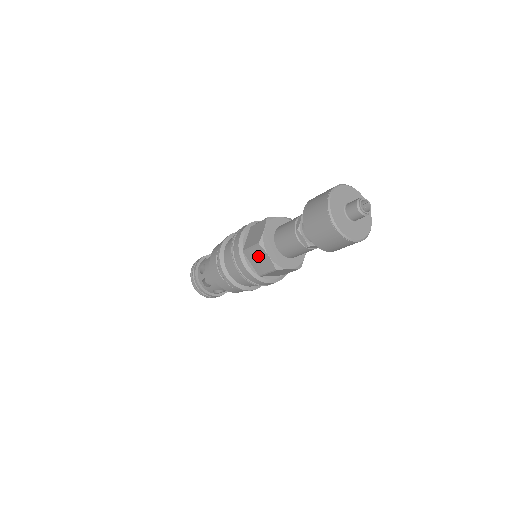
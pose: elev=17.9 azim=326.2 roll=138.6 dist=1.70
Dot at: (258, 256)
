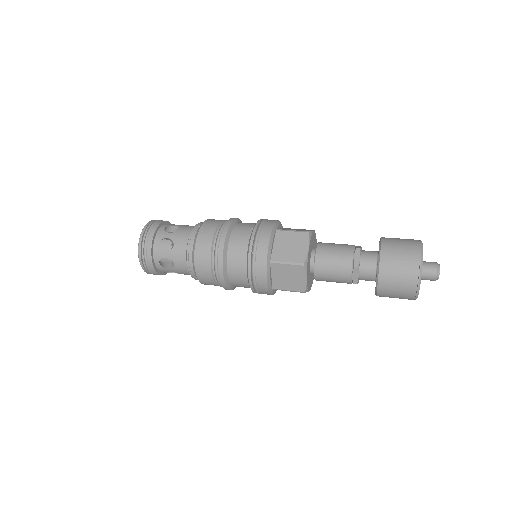
Dot at: (291, 274)
